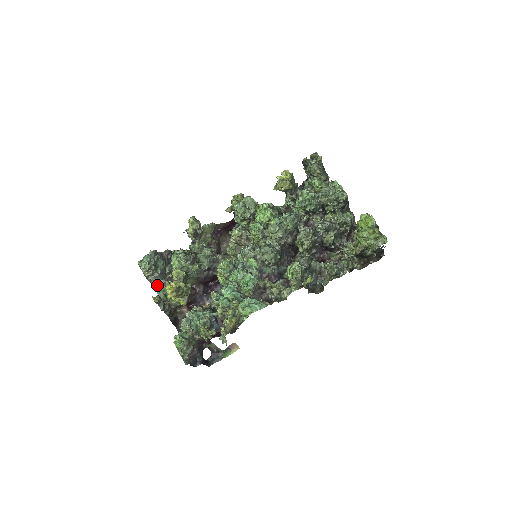
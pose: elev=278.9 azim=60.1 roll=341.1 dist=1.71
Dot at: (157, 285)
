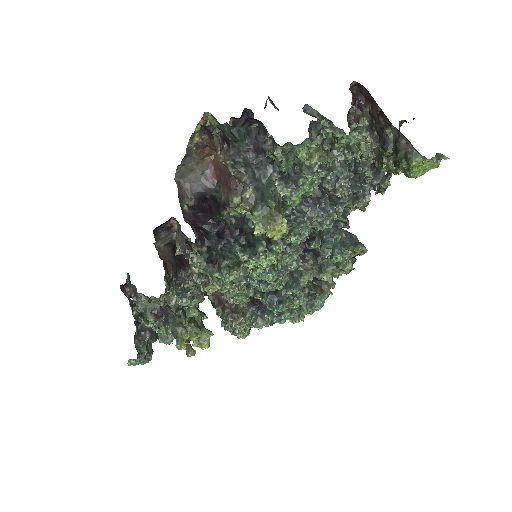
Dot at: occluded
